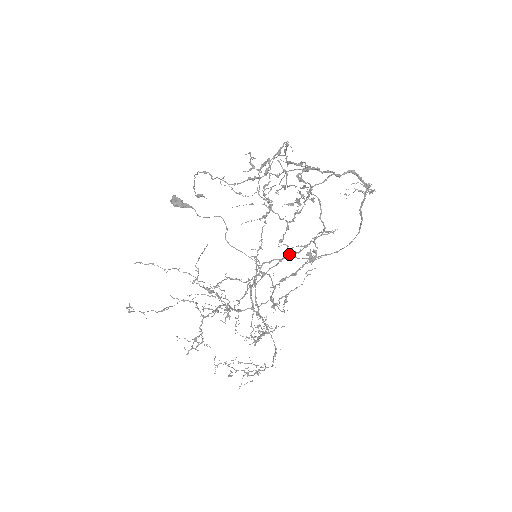
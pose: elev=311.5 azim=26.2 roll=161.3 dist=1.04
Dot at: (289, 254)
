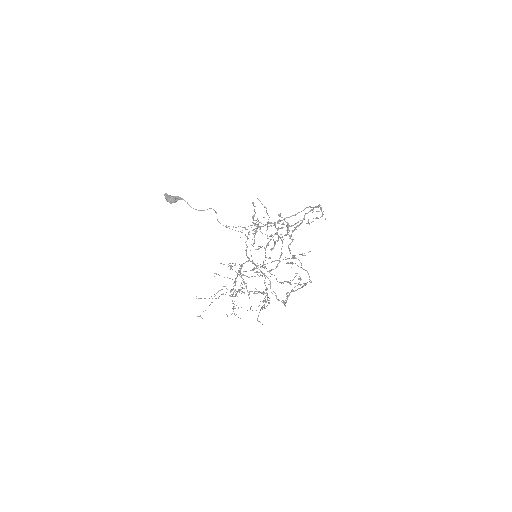
Dot at: (289, 283)
